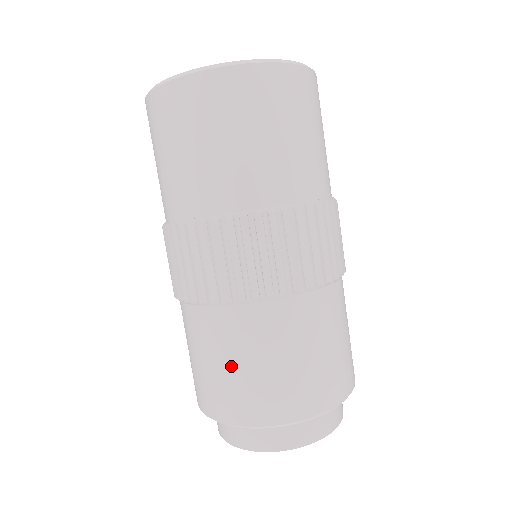
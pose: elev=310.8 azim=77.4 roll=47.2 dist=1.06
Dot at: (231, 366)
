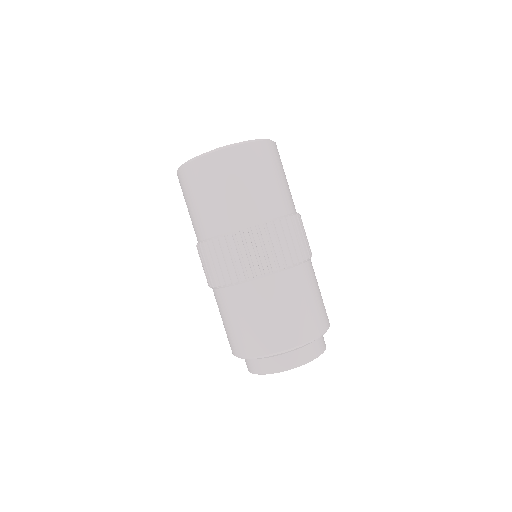
Dot at: (272, 314)
